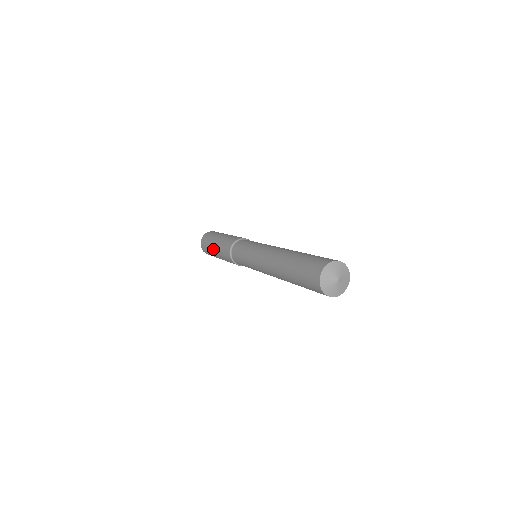
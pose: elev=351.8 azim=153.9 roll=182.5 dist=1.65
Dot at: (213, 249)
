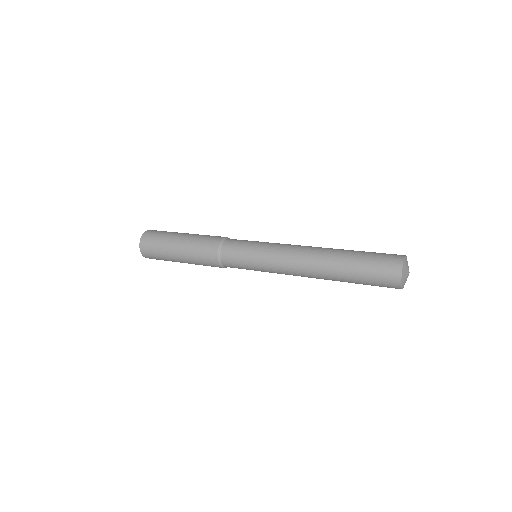
Dot at: (180, 262)
